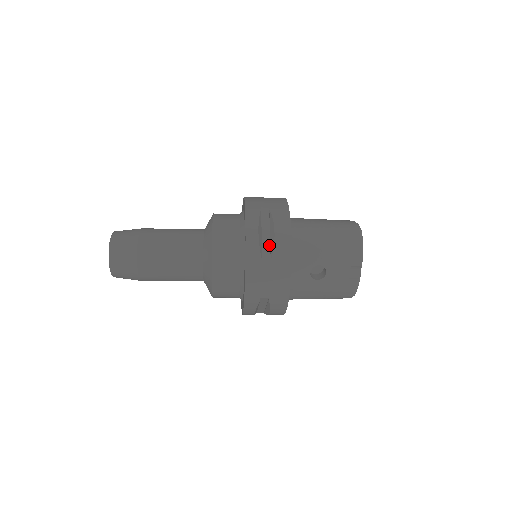
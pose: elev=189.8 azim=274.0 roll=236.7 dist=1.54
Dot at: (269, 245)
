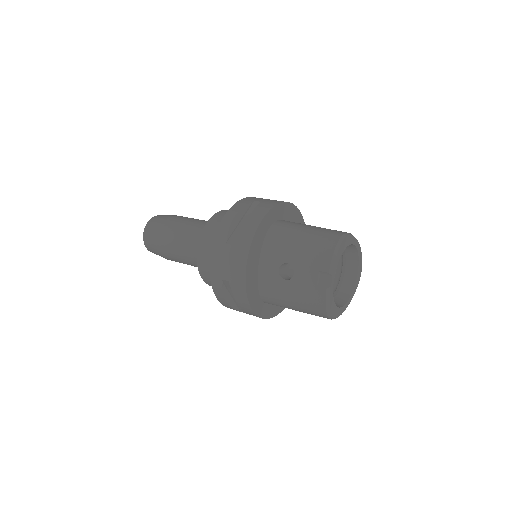
Dot at: occluded
